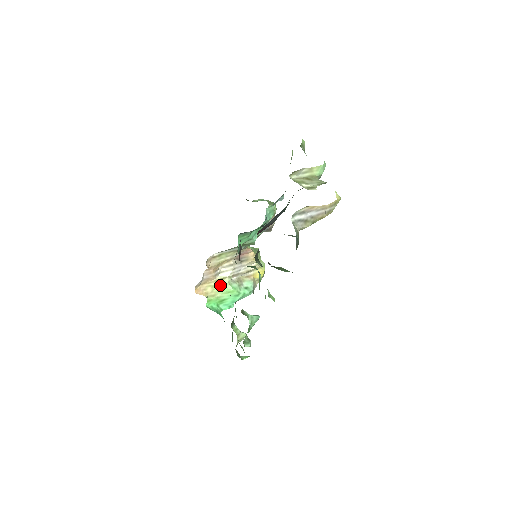
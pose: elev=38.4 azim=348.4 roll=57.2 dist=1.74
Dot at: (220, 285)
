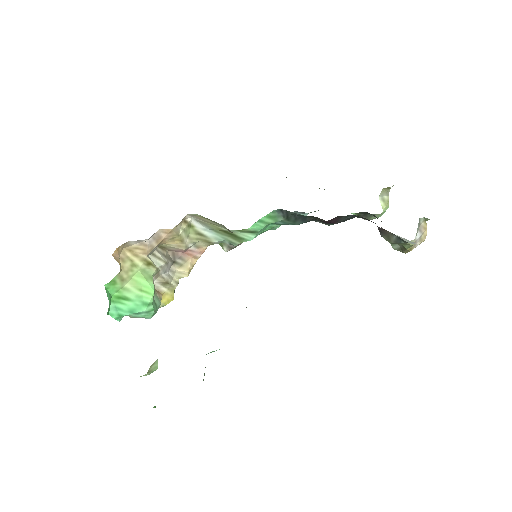
Dot at: (142, 271)
